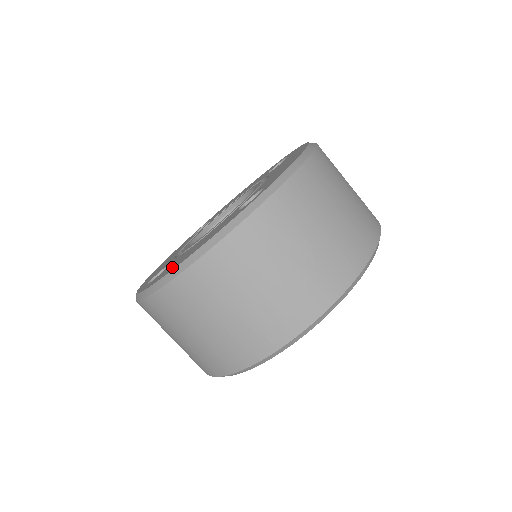
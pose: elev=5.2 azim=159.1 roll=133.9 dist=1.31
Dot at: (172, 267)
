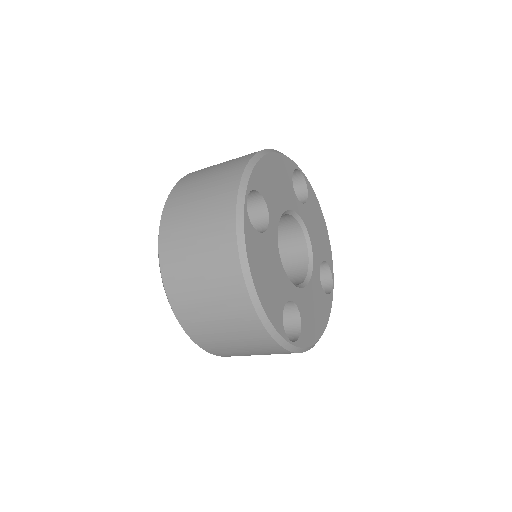
Dot at: occluded
